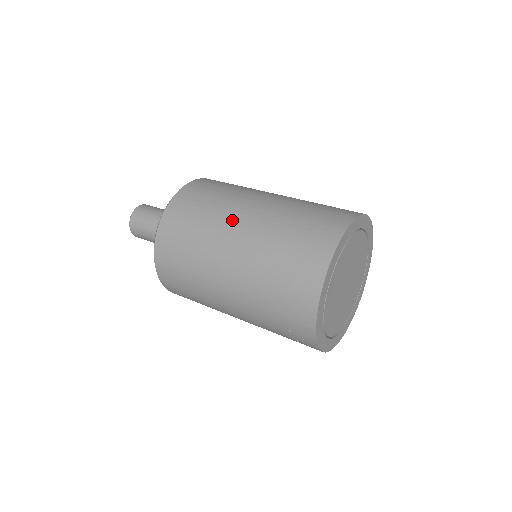
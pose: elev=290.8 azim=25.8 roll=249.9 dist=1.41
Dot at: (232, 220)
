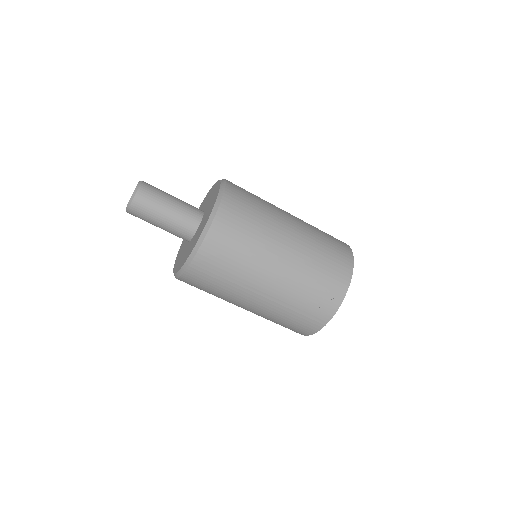
Dot at: (281, 209)
